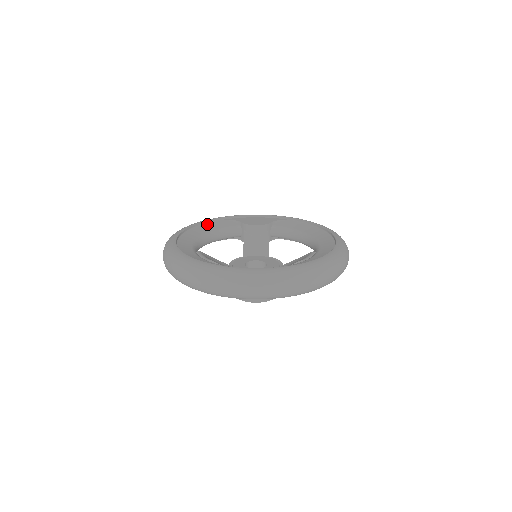
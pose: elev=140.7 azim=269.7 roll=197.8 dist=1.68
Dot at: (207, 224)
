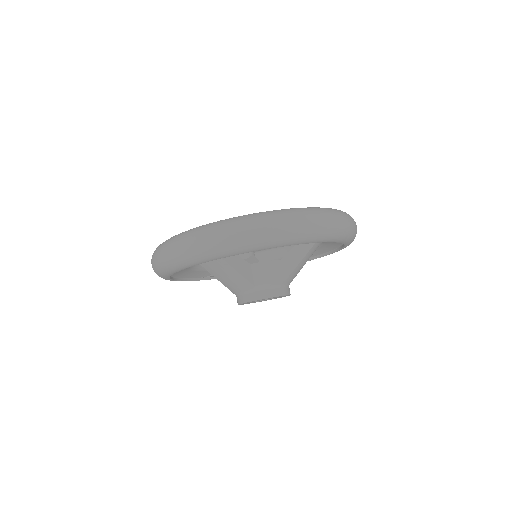
Dot at: occluded
